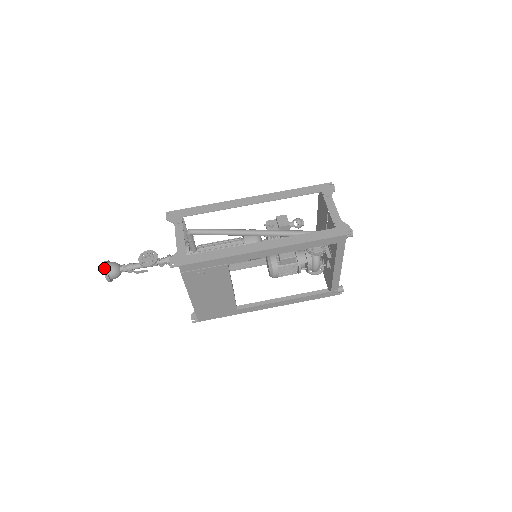
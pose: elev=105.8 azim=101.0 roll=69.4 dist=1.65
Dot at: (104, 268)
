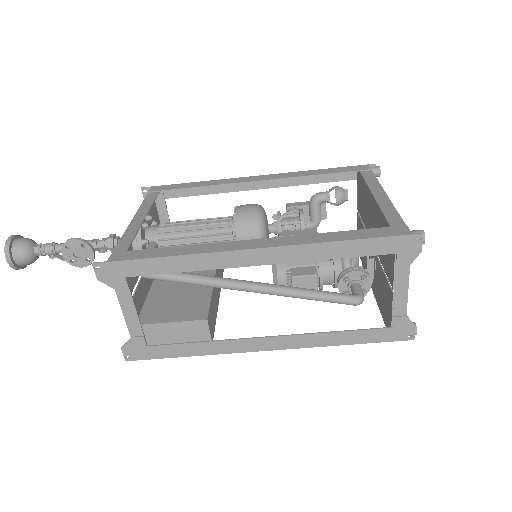
Dot at: (10, 265)
